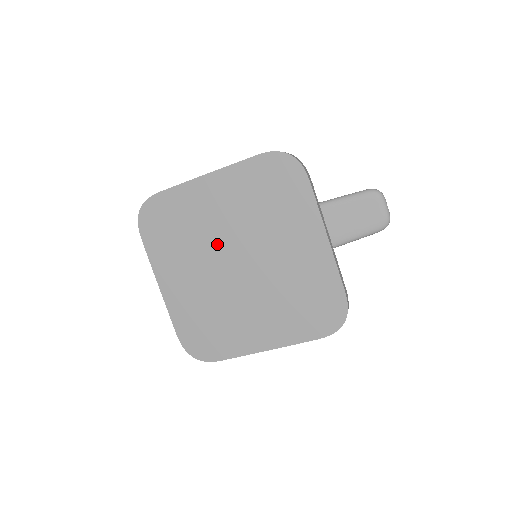
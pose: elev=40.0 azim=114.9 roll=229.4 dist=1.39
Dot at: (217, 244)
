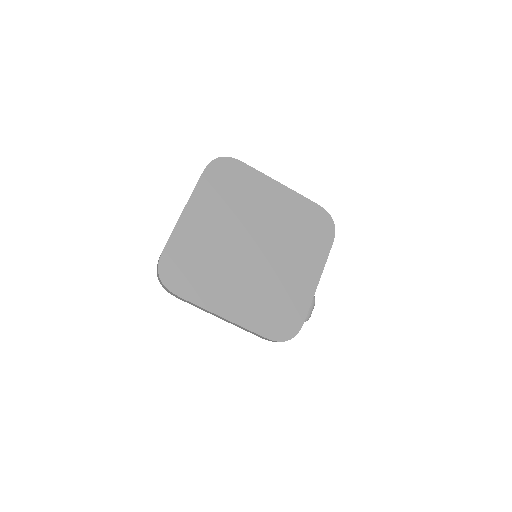
Dot at: (252, 223)
